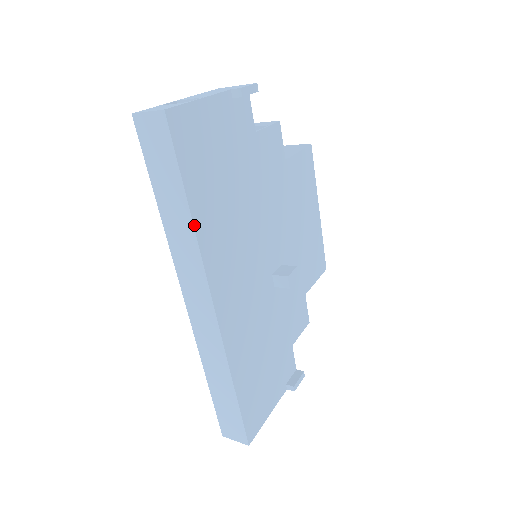
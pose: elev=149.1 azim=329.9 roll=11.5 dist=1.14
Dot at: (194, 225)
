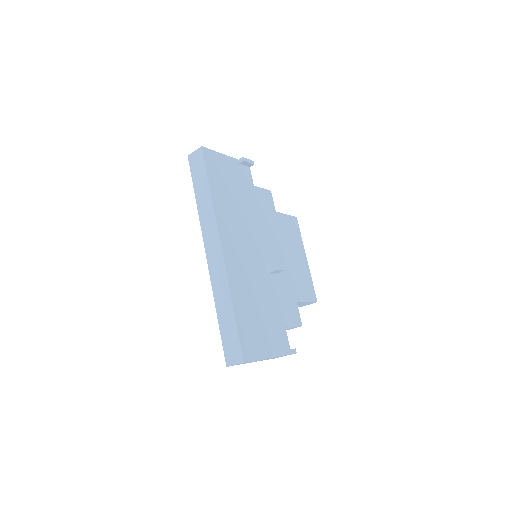
Dot at: (212, 199)
